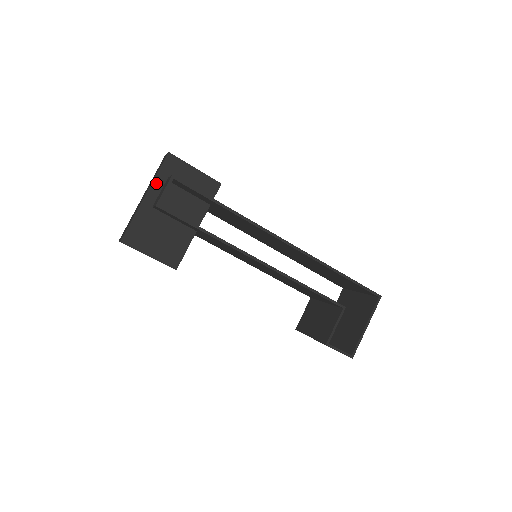
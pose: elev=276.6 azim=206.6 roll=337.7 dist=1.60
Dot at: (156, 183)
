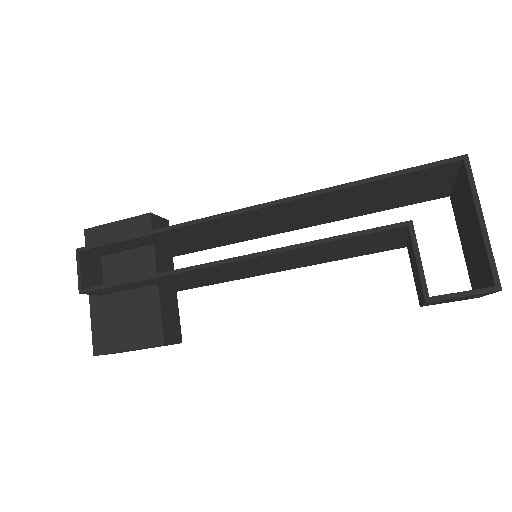
Dot at: occluded
